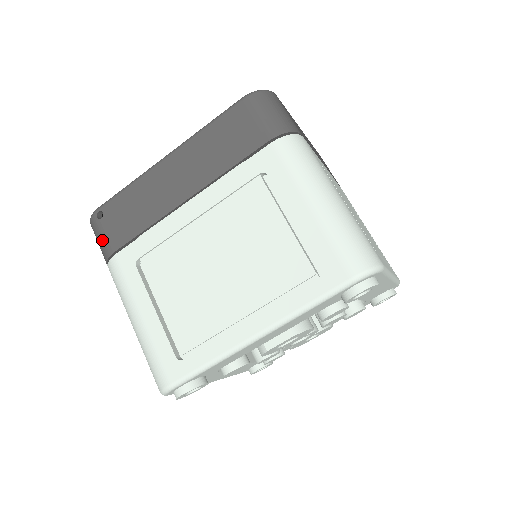
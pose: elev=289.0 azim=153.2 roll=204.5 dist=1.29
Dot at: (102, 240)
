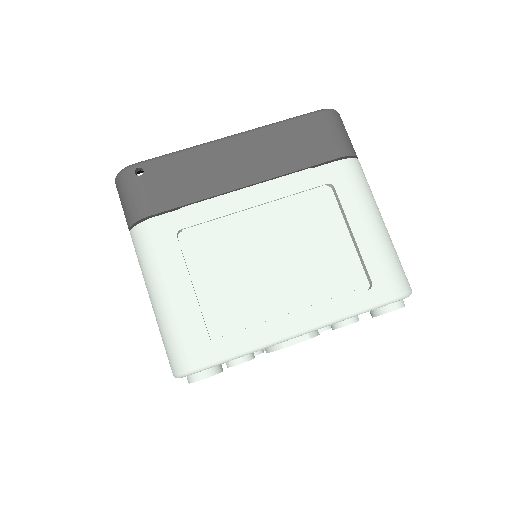
Dot at: (136, 199)
